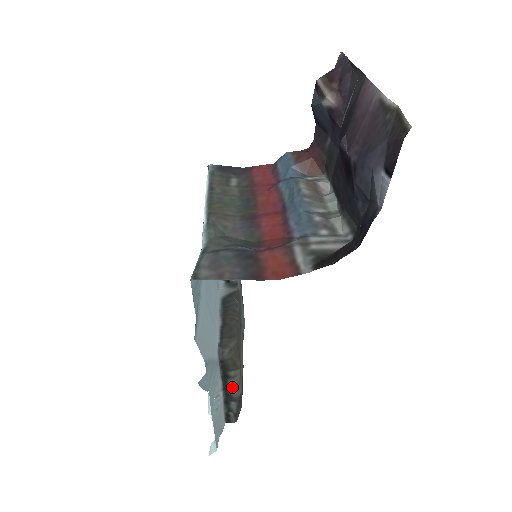
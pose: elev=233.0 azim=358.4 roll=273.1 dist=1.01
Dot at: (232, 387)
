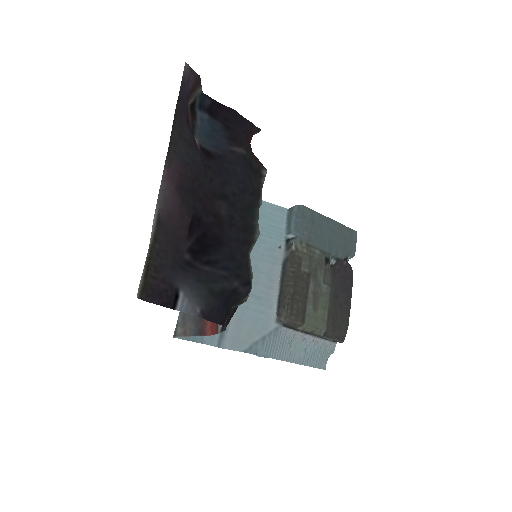
Dot at: (311, 333)
